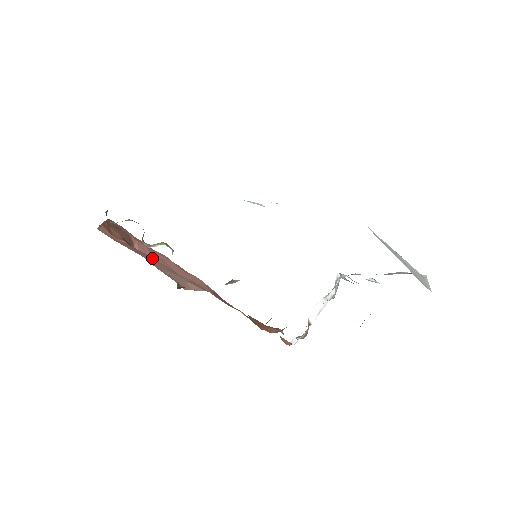
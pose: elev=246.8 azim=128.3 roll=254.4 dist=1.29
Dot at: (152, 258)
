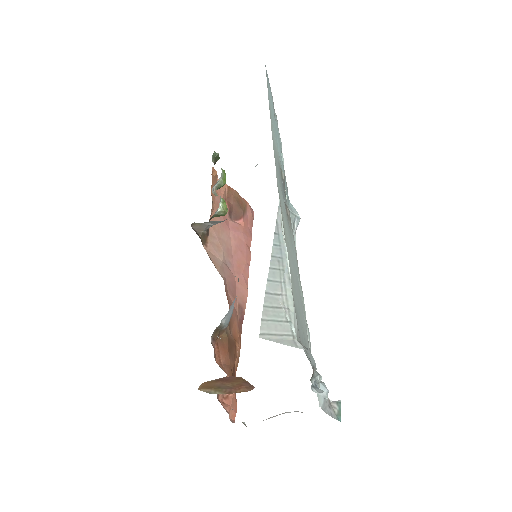
Dot at: (227, 229)
